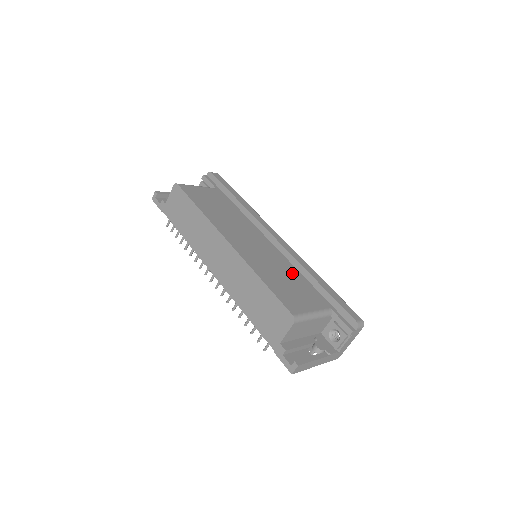
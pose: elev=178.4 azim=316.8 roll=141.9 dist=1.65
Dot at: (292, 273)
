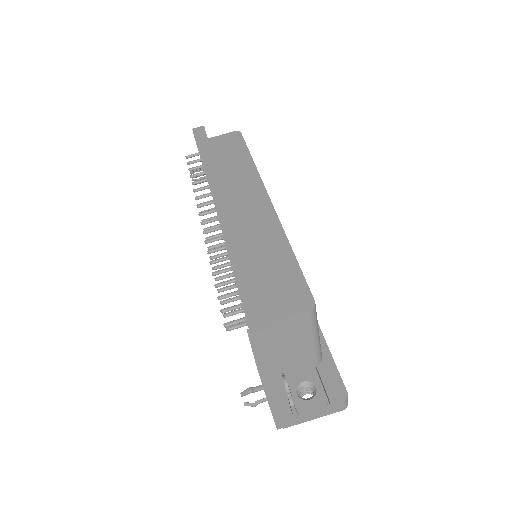
Dot at: occluded
